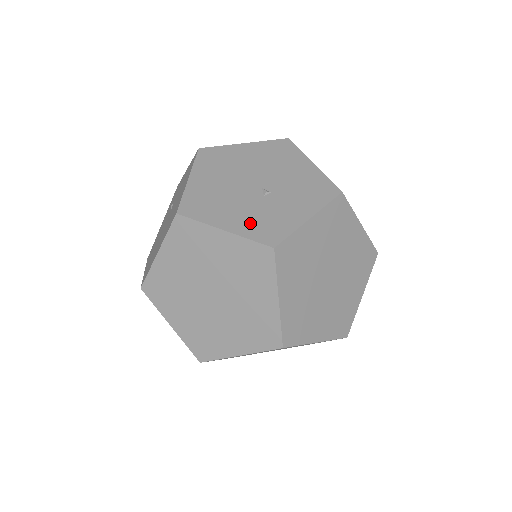
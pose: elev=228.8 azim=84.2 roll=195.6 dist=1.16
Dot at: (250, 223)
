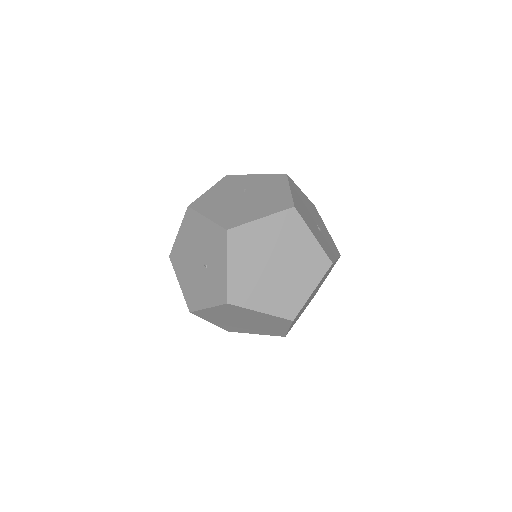
Dot at: (321, 241)
